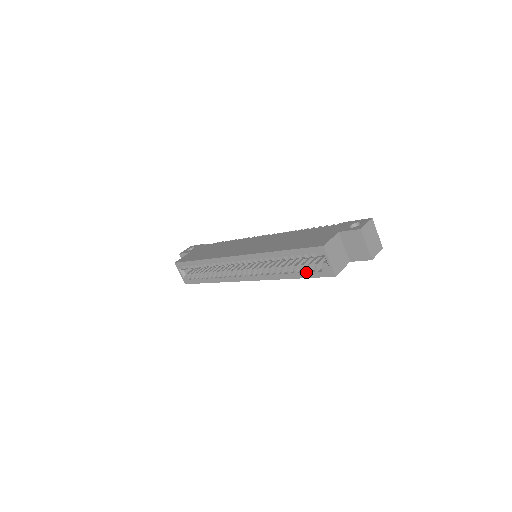
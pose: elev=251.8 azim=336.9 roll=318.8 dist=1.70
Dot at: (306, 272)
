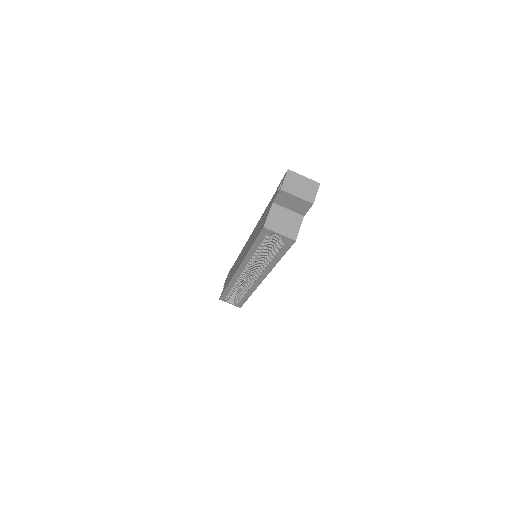
Dot at: (279, 251)
